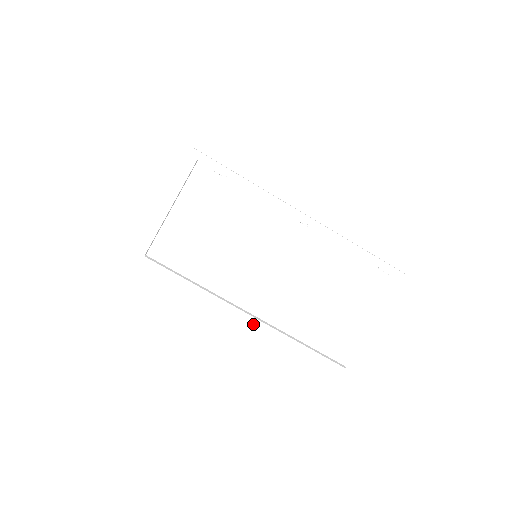
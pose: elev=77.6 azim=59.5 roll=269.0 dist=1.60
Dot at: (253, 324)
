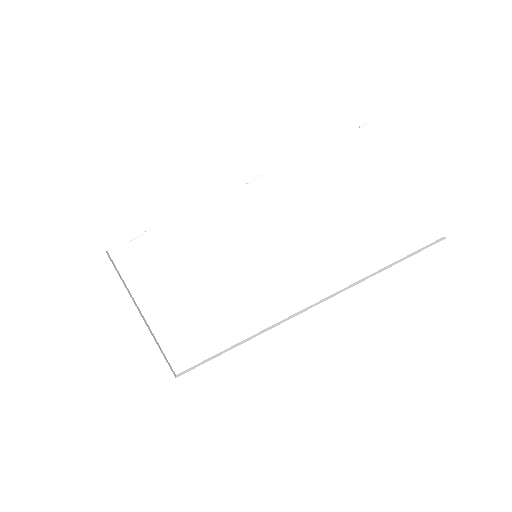
Dot at: (329, 308)
